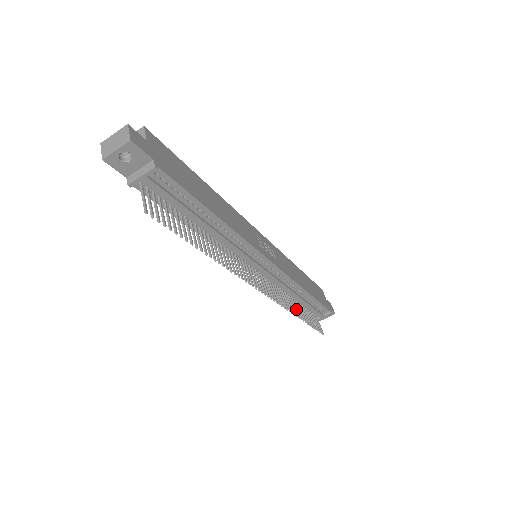
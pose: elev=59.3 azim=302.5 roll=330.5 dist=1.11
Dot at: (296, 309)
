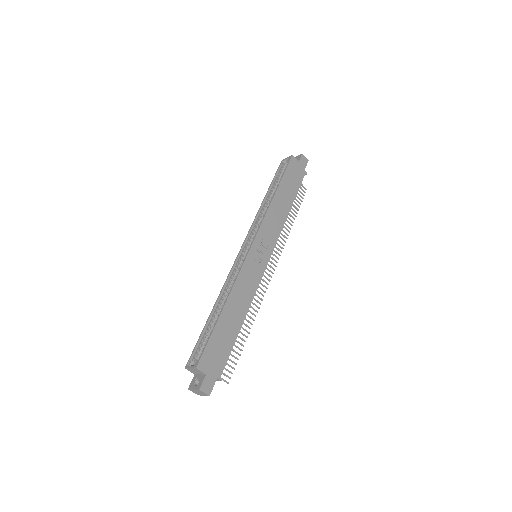
Dot at: occluded
